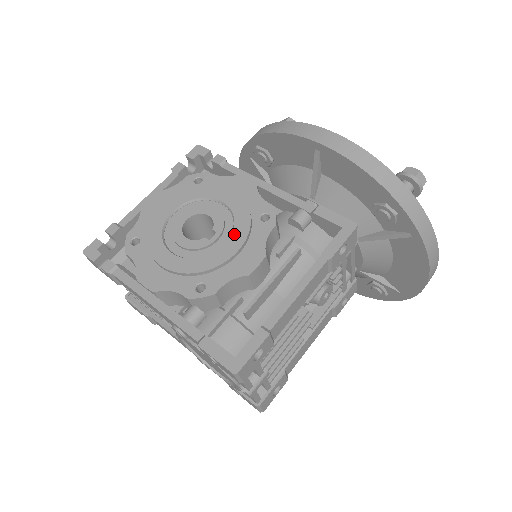
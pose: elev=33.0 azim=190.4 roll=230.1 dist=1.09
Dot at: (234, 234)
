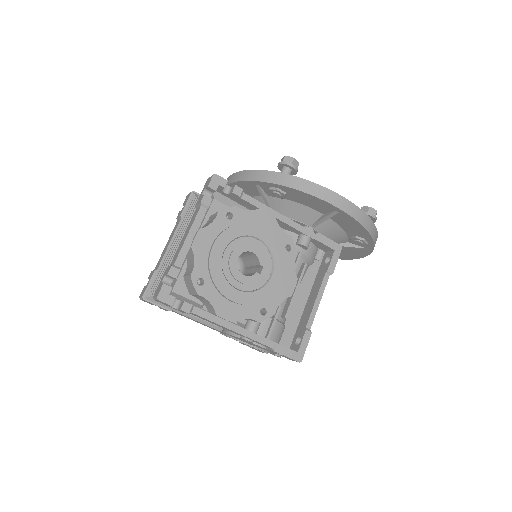
Dot at: (276, 267)
